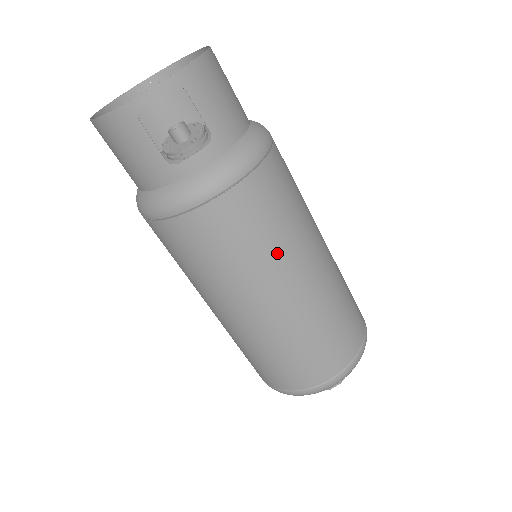
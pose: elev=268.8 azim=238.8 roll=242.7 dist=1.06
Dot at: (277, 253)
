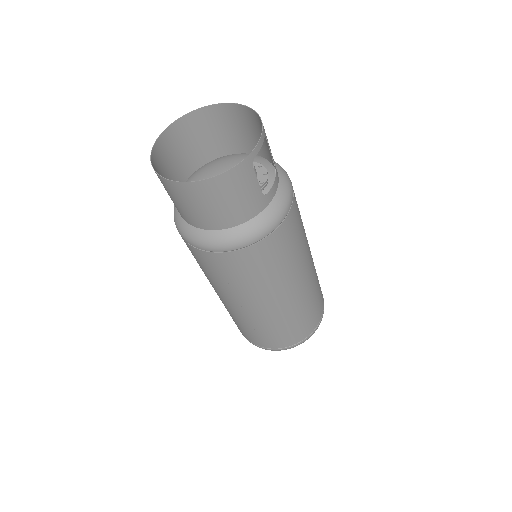
Dot at: (305, 237)
